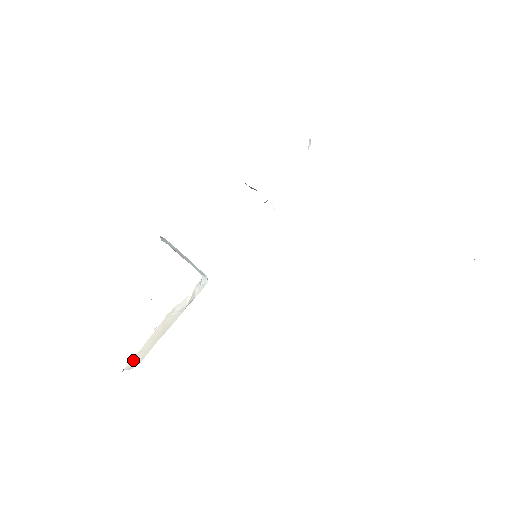
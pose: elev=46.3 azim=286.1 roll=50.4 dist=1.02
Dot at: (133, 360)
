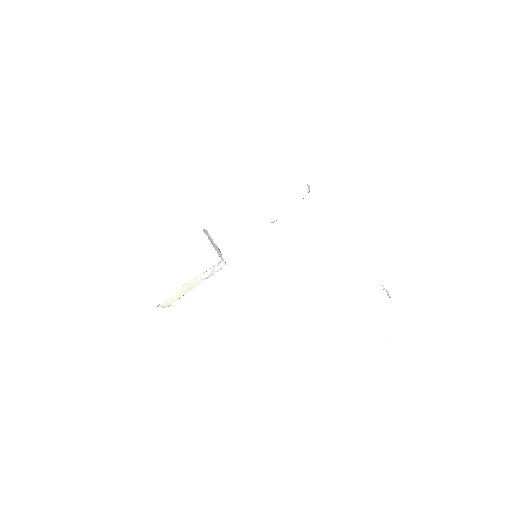
Dot at: (166, 301)
